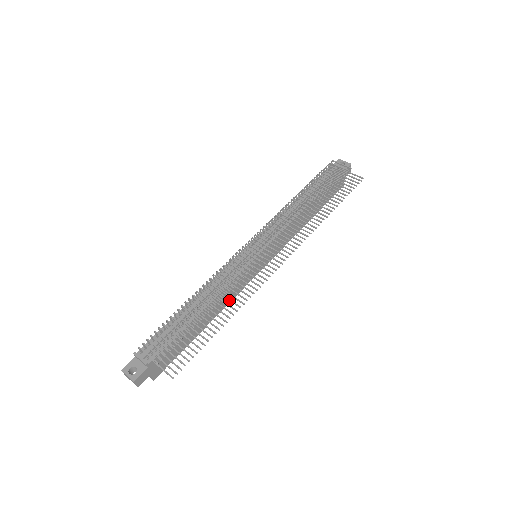
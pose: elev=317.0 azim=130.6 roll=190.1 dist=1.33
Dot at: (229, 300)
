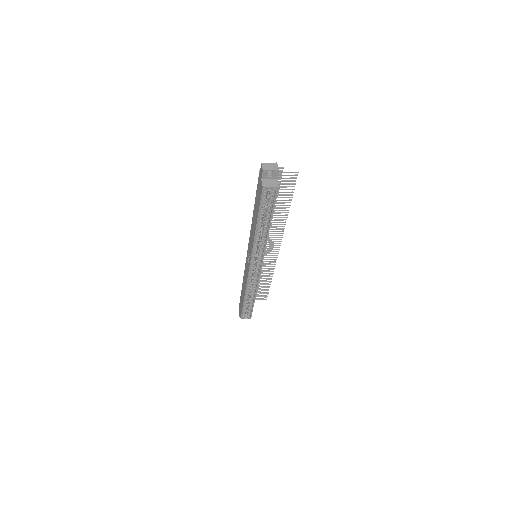
Dot at: (276, 219)
